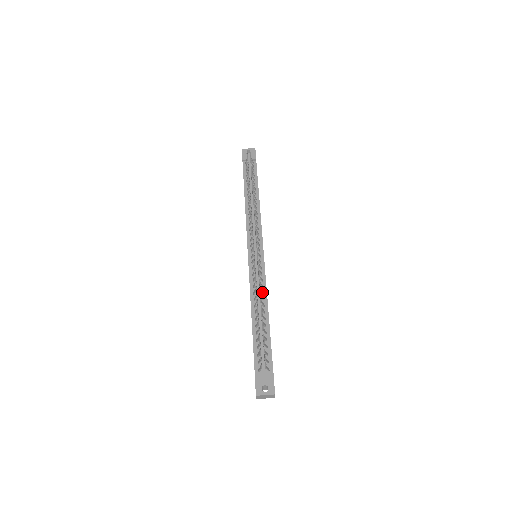
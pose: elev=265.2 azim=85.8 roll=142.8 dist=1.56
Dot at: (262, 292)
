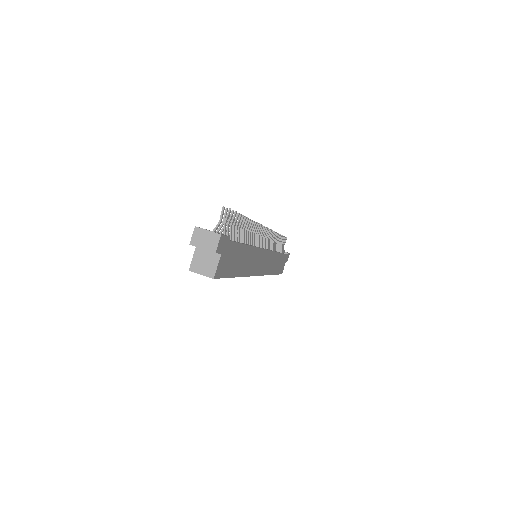
Dot at: (252, 241)
